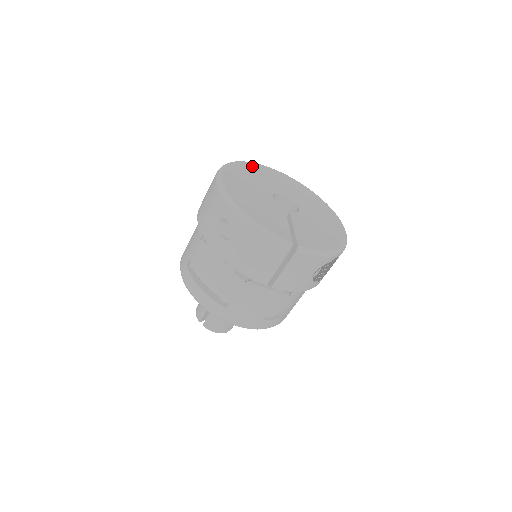
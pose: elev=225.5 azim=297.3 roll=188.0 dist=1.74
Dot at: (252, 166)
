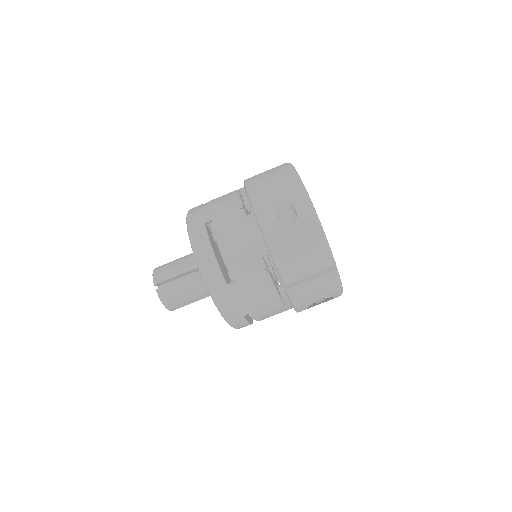
Dot at: occluded
